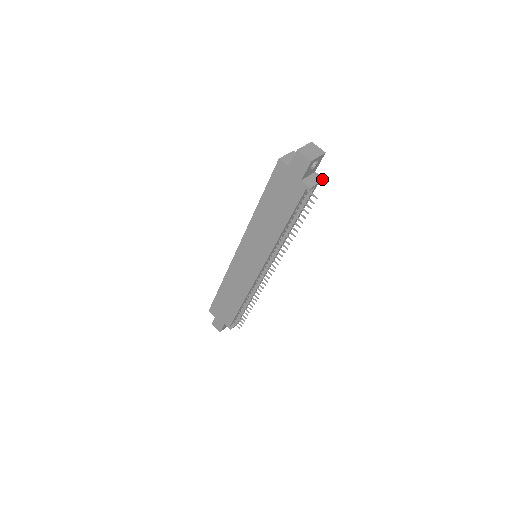
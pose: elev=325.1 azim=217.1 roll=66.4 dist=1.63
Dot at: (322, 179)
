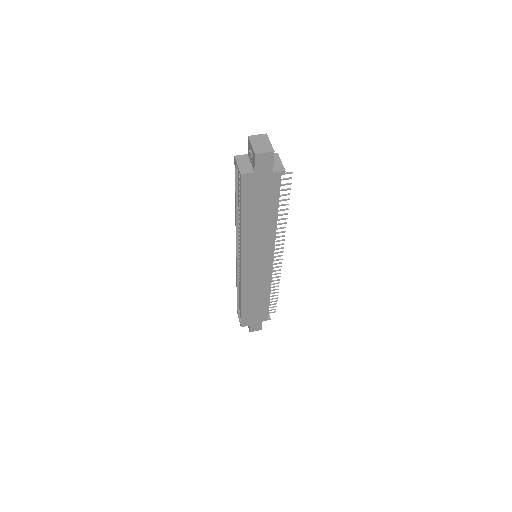
Dot at: (277, 155)
